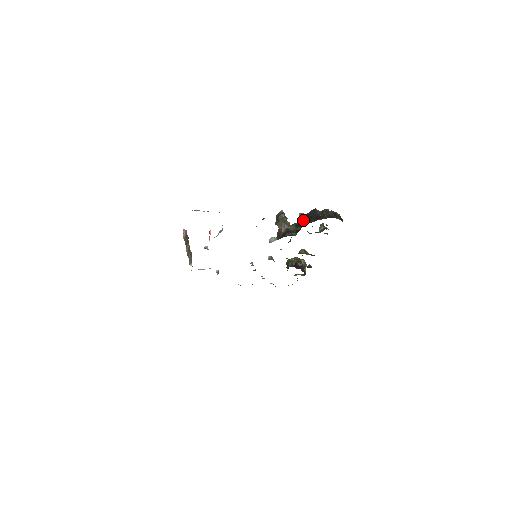
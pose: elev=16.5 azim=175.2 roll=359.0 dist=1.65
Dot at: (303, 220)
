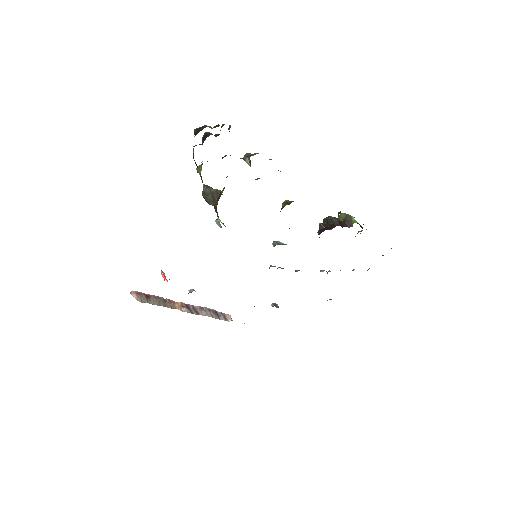
Dot at: (200, 171)
